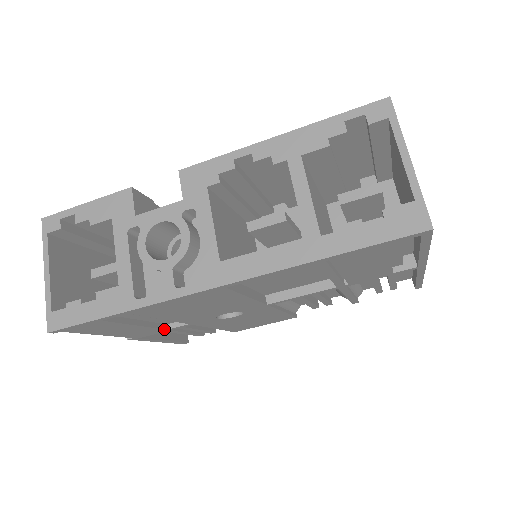
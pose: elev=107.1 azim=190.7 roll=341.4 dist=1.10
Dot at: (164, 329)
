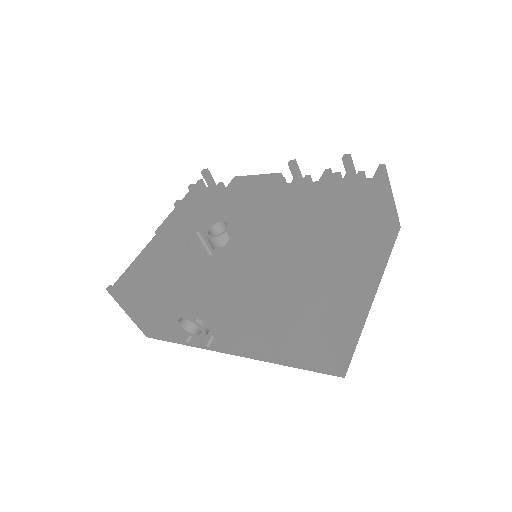
Dot at: occluded
